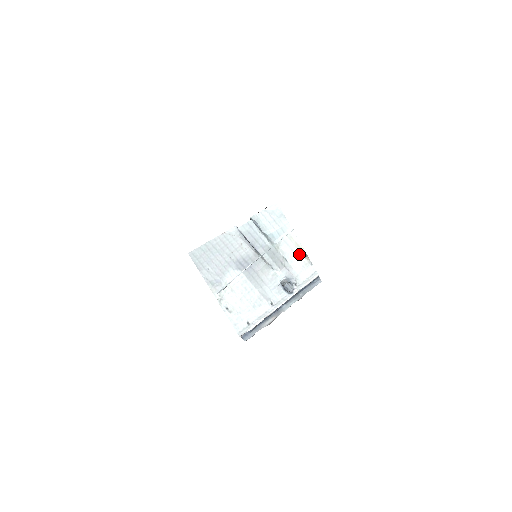
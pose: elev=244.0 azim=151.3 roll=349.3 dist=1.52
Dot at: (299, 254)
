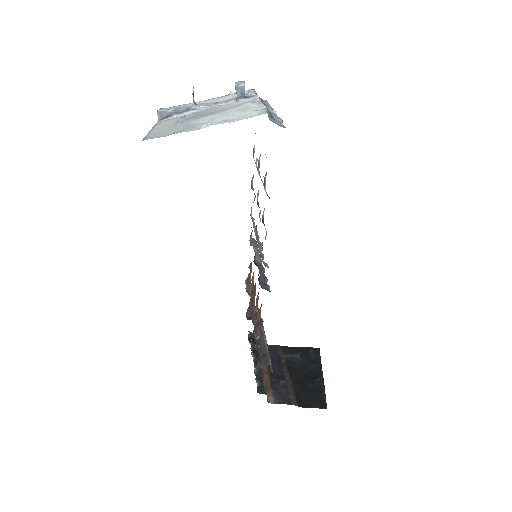
Dot at: (223, 97)
